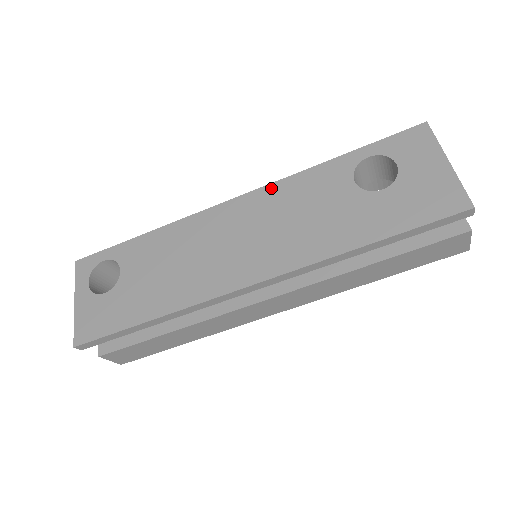
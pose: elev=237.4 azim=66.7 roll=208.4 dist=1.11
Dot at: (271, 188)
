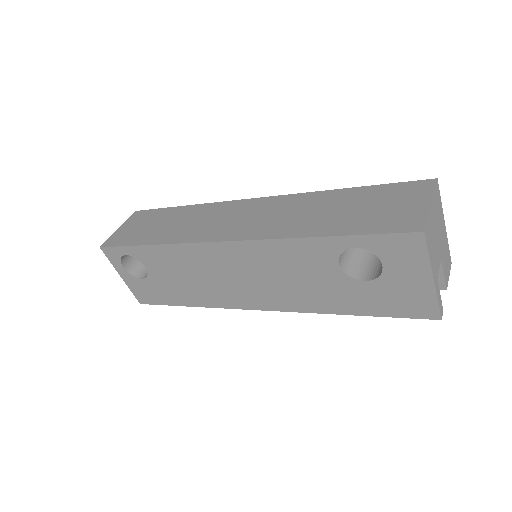
Dot at: (258, 245)
